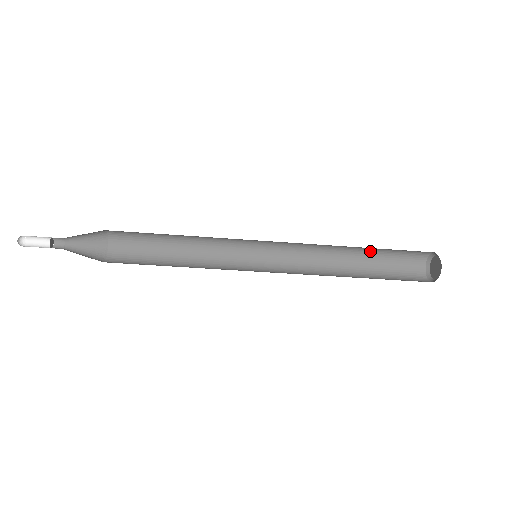
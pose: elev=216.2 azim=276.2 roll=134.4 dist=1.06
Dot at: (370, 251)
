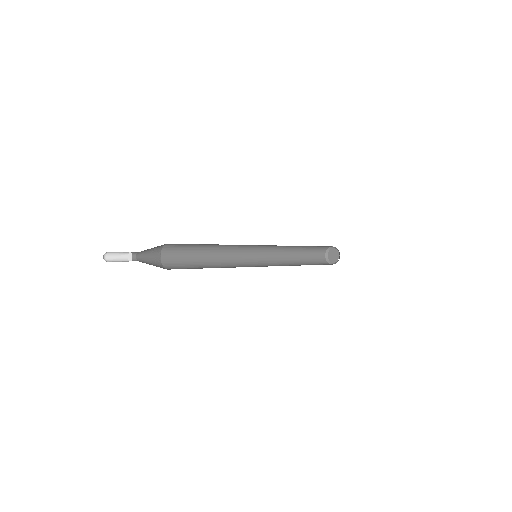
Dot at: (304, 248)
